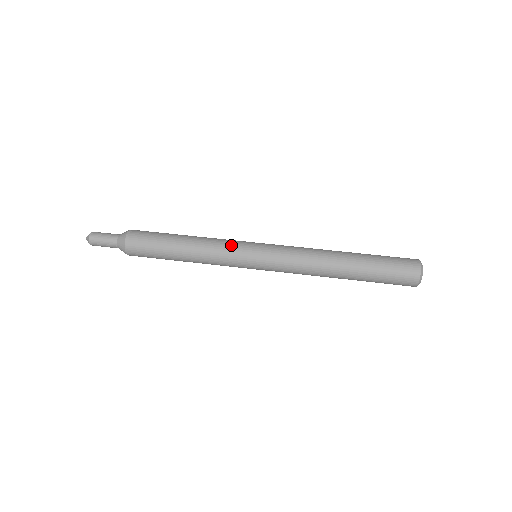
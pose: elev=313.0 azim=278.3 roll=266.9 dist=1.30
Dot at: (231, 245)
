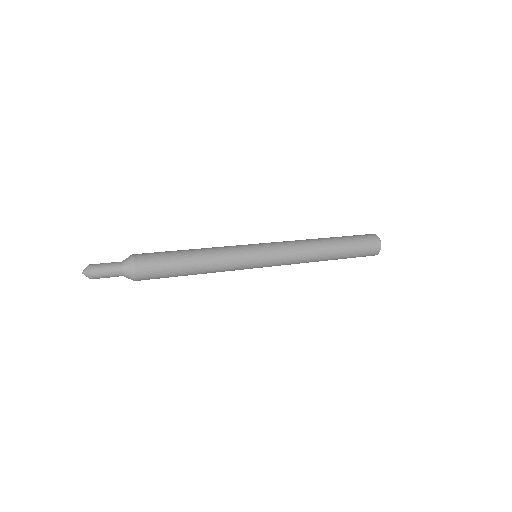
Dot at: occluded
